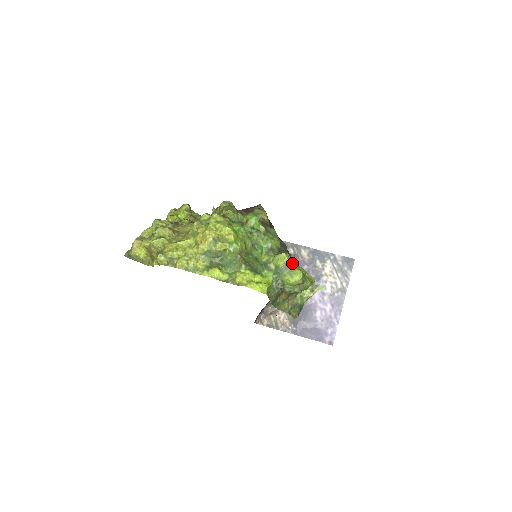
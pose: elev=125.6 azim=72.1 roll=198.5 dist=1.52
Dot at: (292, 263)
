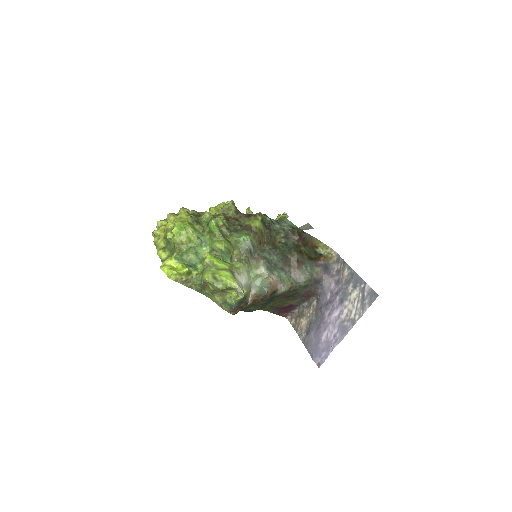
Dot at: (212, 265)
